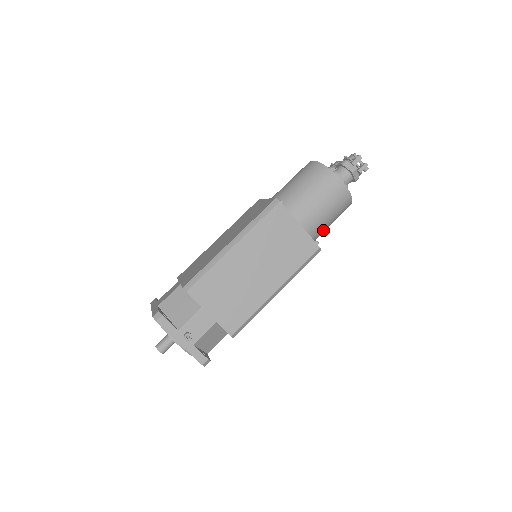
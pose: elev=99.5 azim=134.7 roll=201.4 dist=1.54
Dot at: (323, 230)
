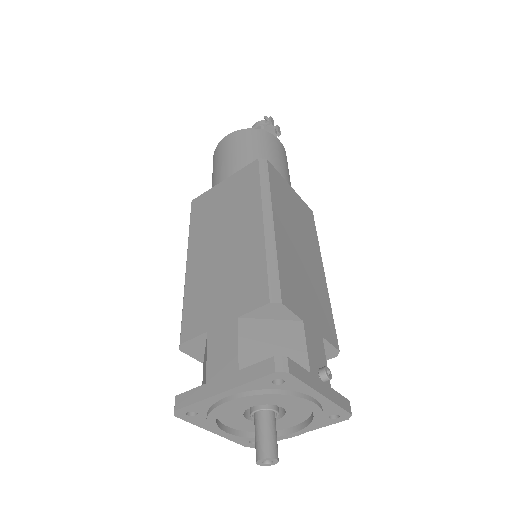
Dot at: occluded
